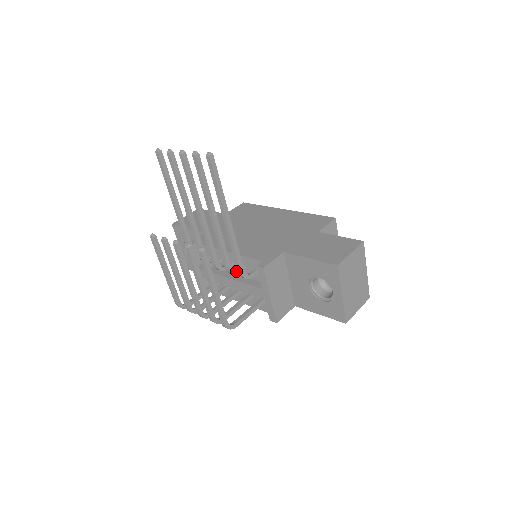
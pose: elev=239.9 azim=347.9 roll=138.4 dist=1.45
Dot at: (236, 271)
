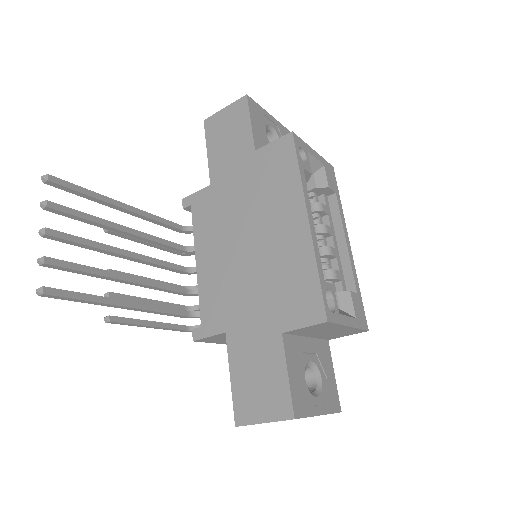
Dot at: occluded
